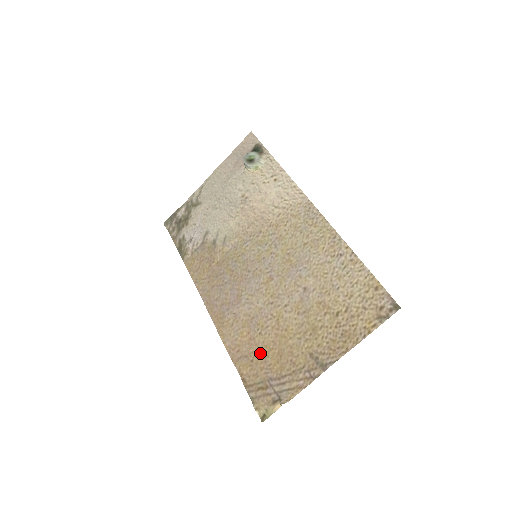
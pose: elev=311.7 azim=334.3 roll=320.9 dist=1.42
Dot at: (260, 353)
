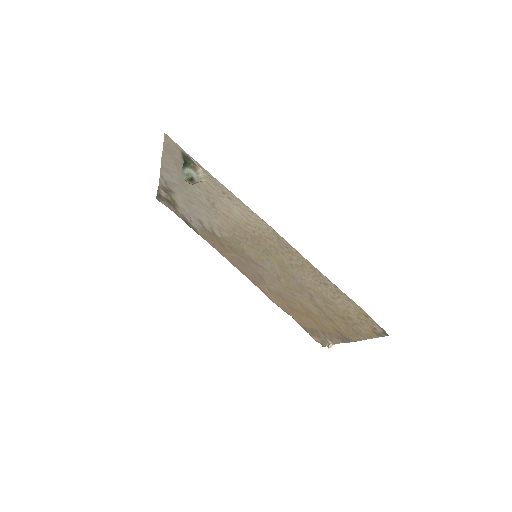
Dot at: (300, 315)
